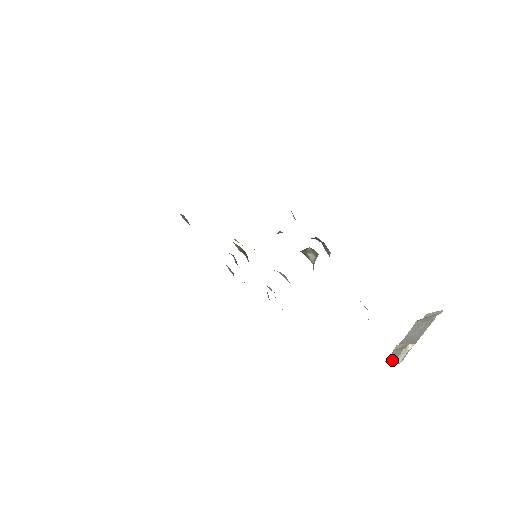
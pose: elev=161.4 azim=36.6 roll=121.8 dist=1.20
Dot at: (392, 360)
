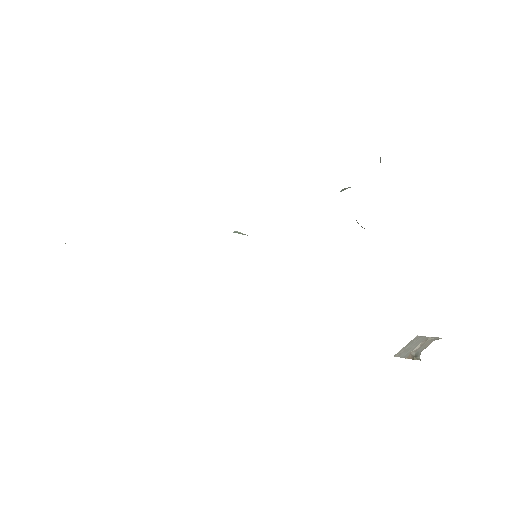
Dot at: occluded
